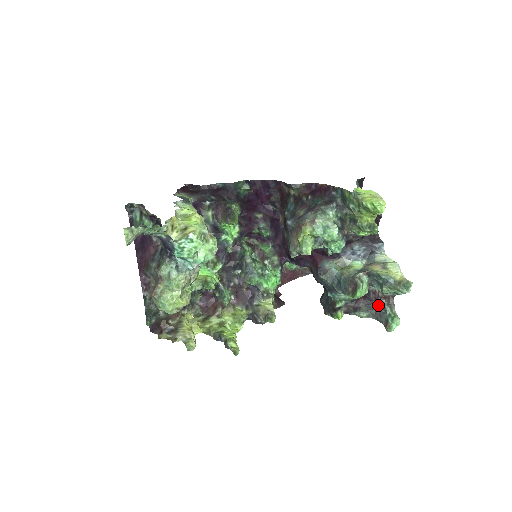
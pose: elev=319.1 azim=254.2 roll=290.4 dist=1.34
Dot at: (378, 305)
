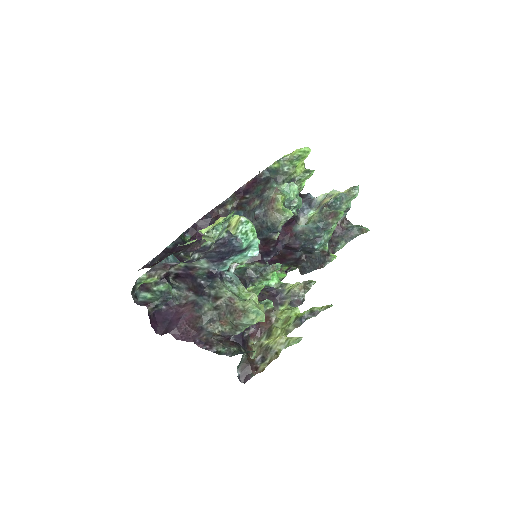
Dot at: (344, 230)
